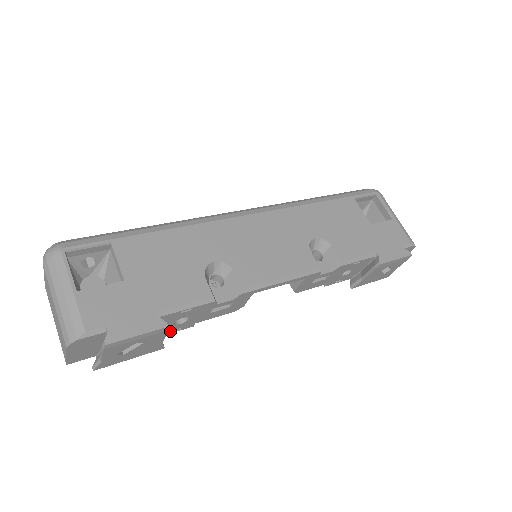
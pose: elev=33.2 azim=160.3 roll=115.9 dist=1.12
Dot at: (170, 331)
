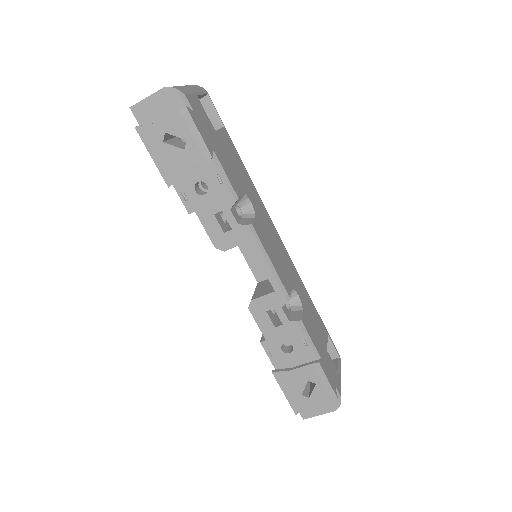
Dot at: (182, 190)
